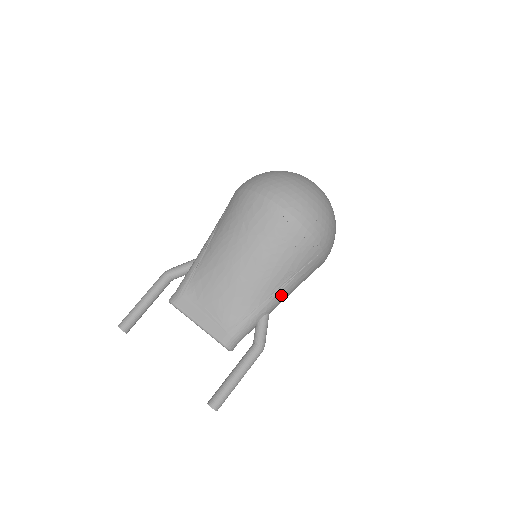
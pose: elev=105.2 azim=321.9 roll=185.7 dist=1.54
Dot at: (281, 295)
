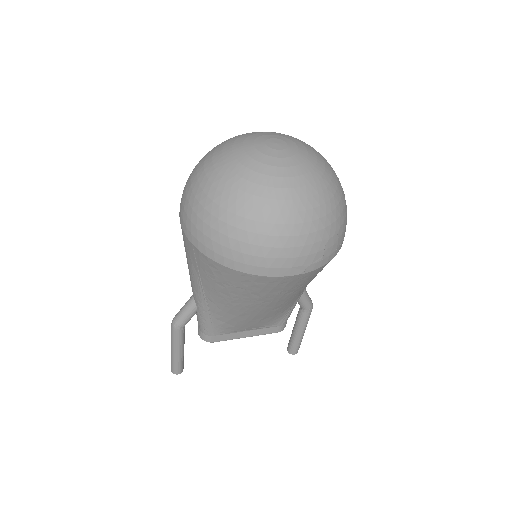
Dot at: occluded
